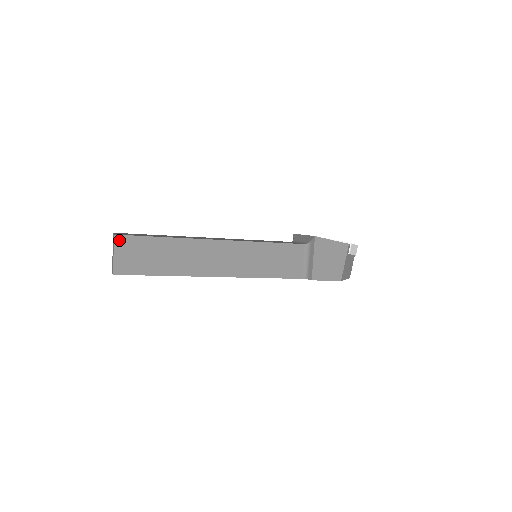
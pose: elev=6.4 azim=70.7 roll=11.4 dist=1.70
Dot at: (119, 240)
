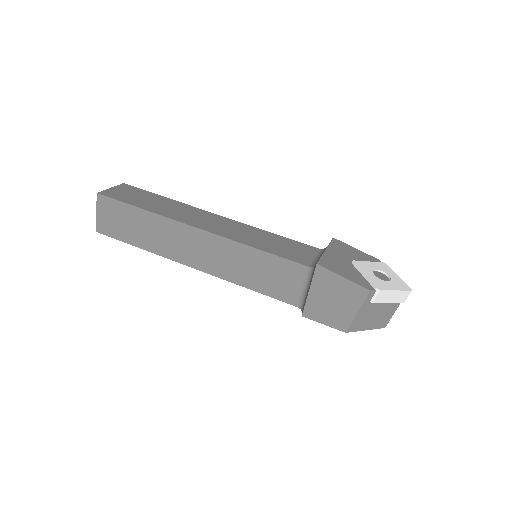
Dot at: (101, 200)
